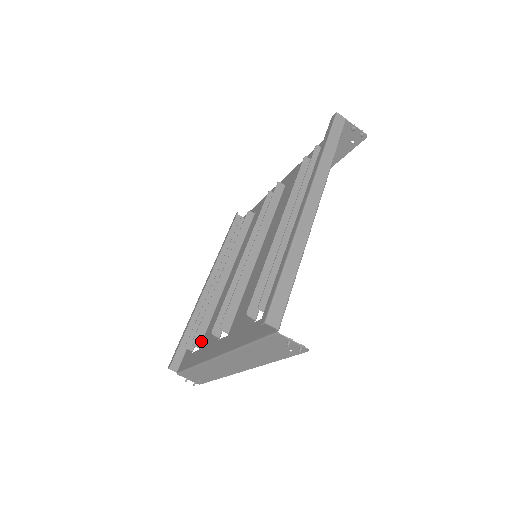
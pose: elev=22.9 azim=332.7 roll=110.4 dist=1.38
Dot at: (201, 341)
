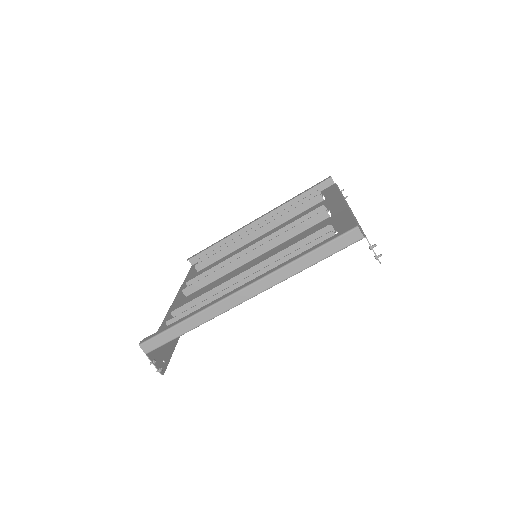
Dot at: (202, 268)
